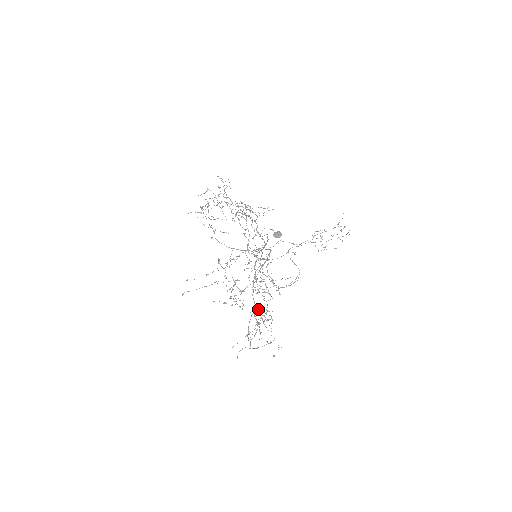
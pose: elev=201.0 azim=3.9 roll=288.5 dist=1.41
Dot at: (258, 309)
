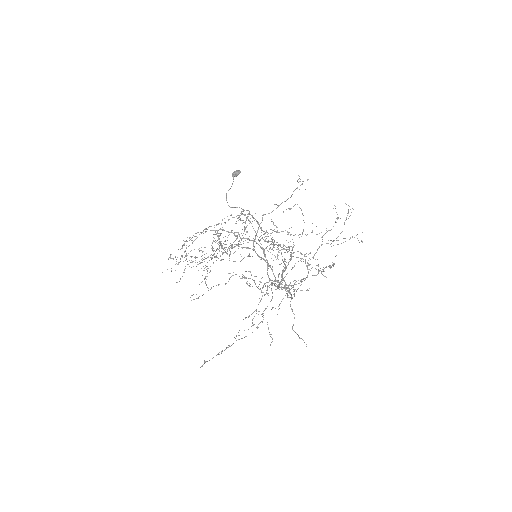
Dot at: occluded
